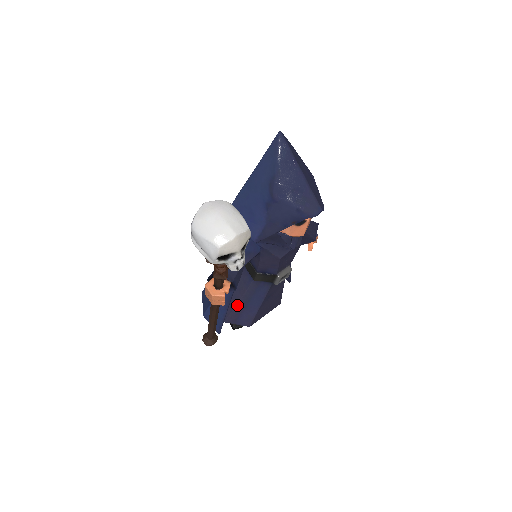
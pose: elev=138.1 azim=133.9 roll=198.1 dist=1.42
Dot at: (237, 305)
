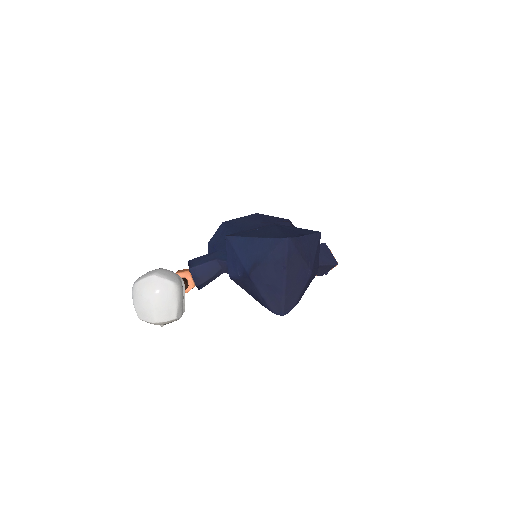
Dot at: occluded
